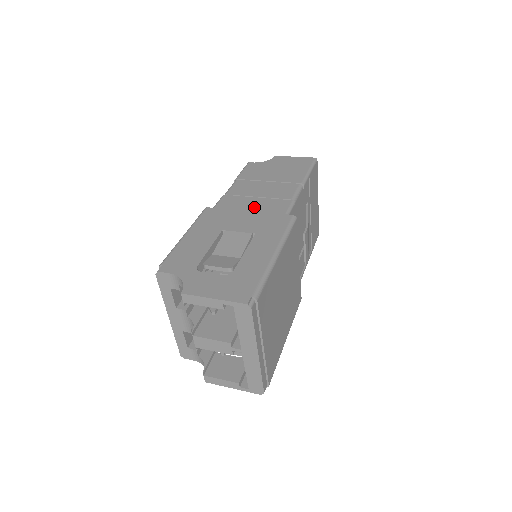
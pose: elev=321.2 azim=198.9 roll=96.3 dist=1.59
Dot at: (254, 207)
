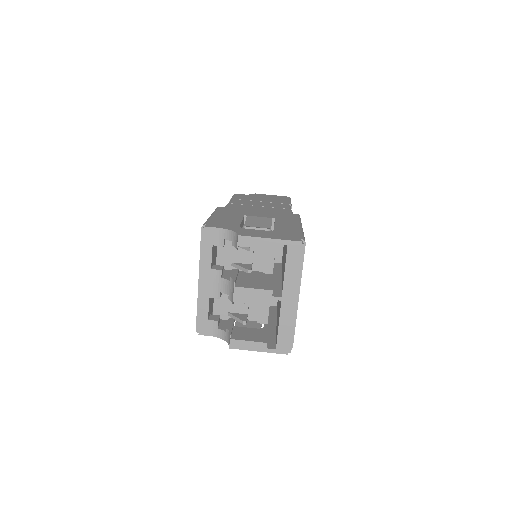
Dot at: (261, 209)
